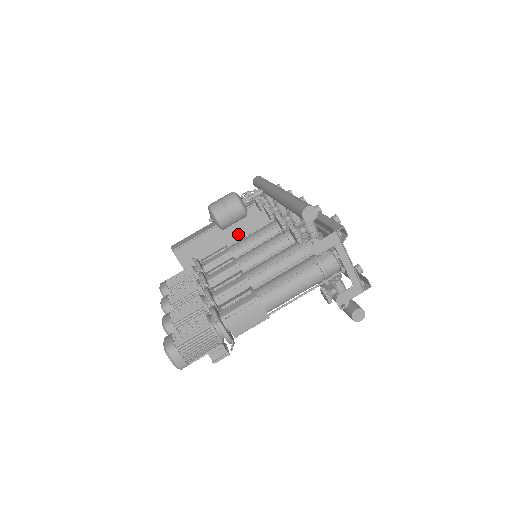
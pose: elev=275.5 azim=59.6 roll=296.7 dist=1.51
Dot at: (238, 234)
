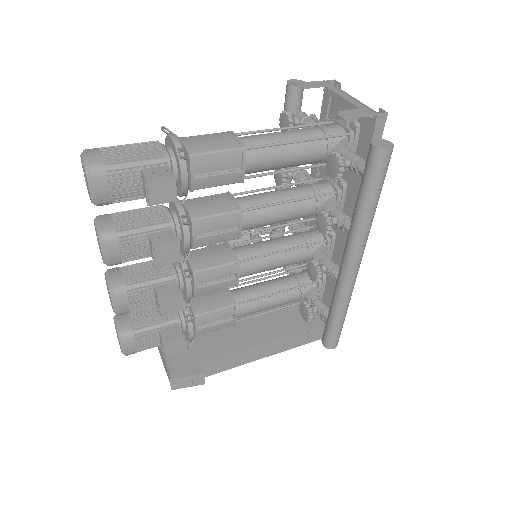
Dot at: occluded
